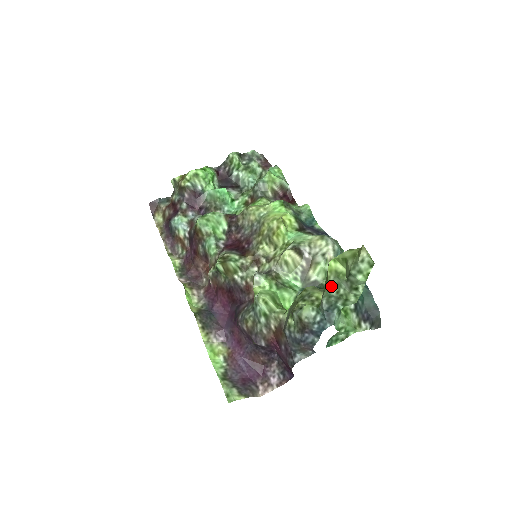
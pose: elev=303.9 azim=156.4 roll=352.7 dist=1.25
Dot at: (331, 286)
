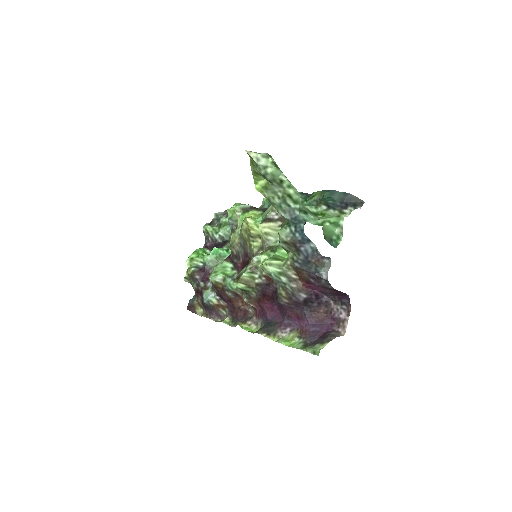
Dot at: (271, 199)
